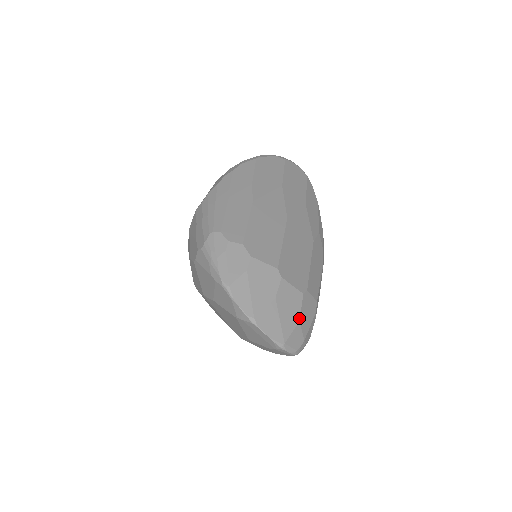
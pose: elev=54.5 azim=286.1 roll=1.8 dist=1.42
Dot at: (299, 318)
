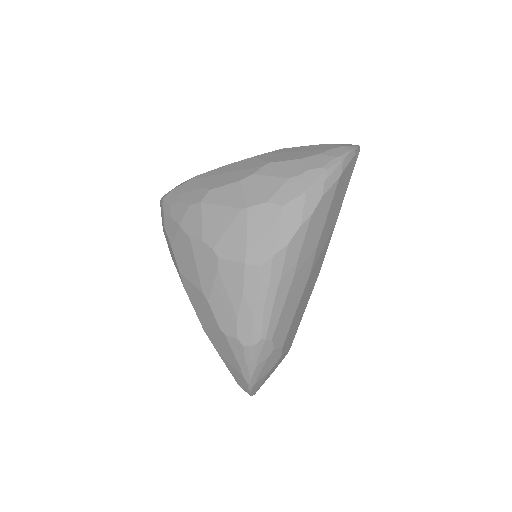
Dot at: occluded
